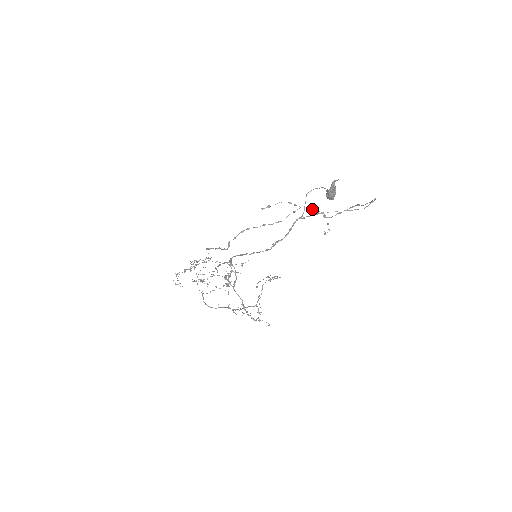
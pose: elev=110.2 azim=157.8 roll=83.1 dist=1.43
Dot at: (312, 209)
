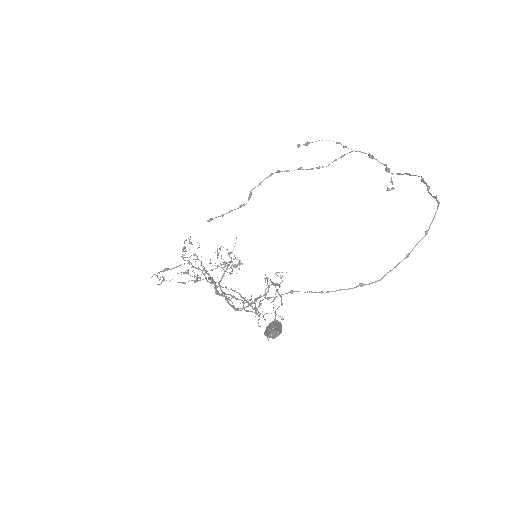
Dot at: (369, 157)
